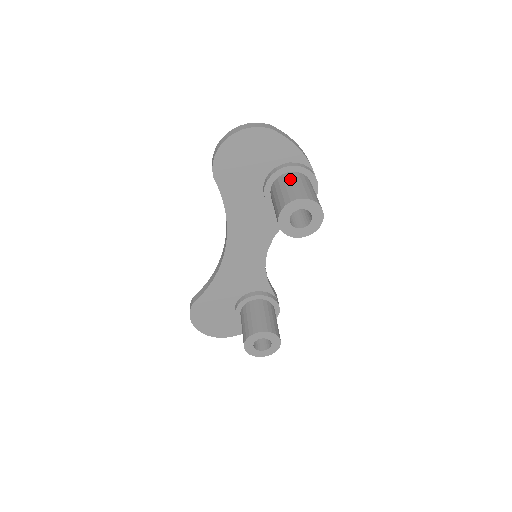
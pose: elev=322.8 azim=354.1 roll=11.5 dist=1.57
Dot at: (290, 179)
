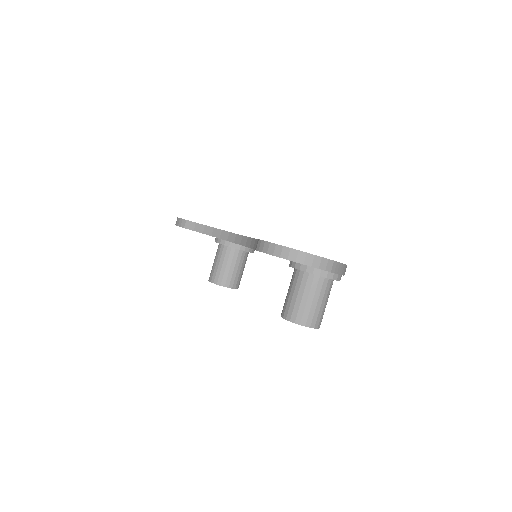
Dot at: (316, 290)
